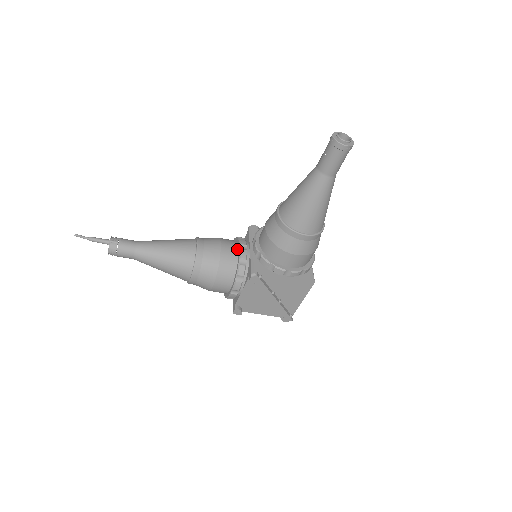
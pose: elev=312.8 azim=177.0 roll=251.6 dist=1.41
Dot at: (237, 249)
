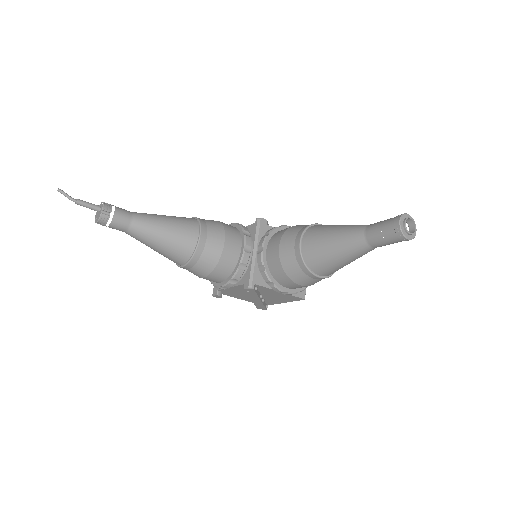
Dot at: (240, 248)
